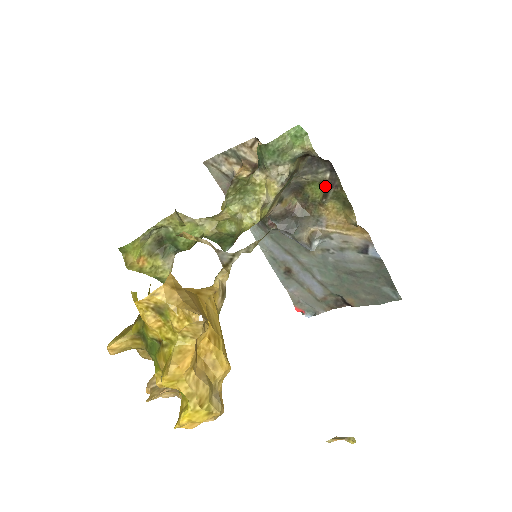
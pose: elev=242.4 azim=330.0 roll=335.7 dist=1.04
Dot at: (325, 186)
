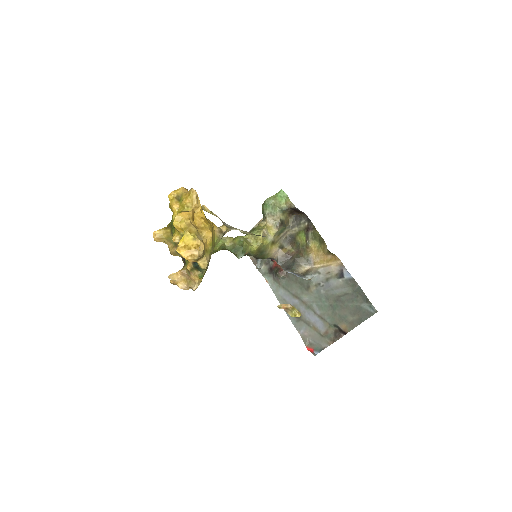
Dot at: (306, 231)
